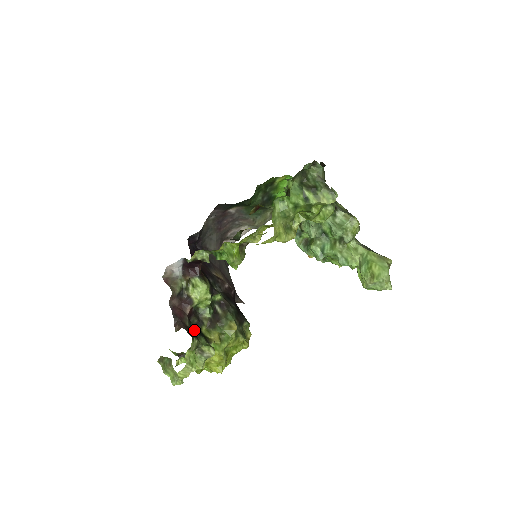
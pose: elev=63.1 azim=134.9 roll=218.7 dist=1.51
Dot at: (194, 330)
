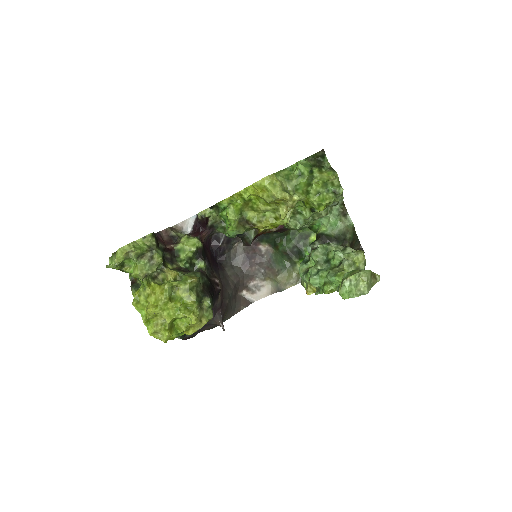
Dot at: occluded
